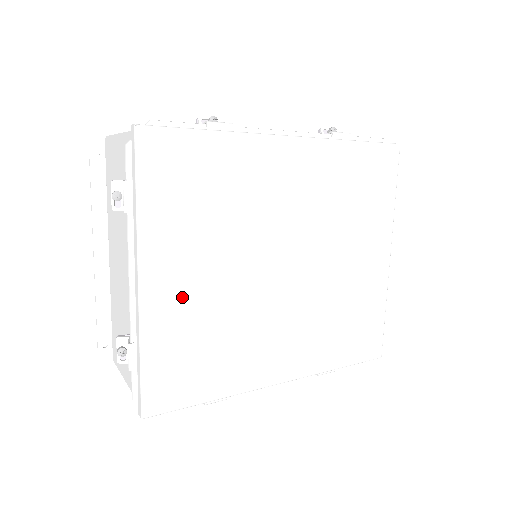
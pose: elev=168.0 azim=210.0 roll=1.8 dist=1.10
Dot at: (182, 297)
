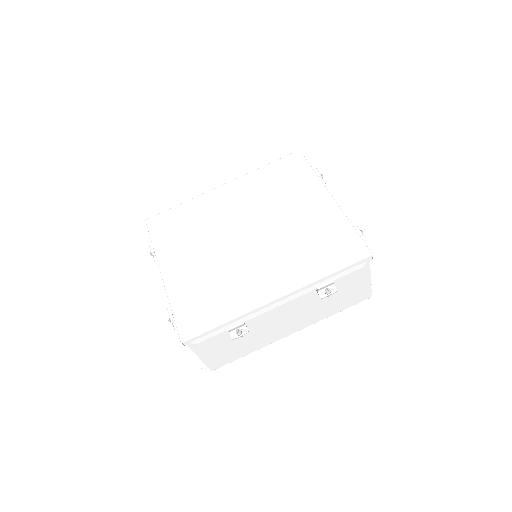
Dot at: (186, 273)
